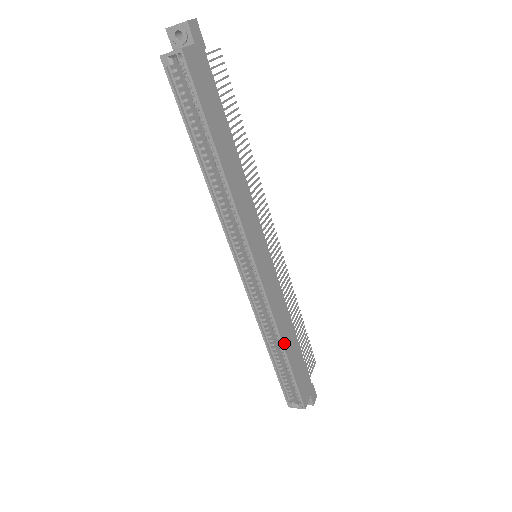
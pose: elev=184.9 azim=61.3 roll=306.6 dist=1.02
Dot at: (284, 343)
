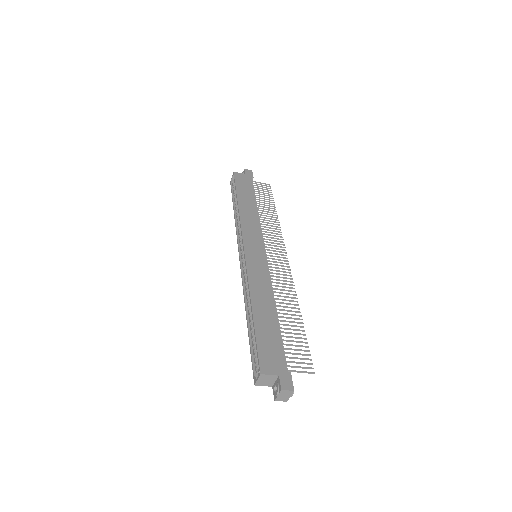
Dot at: (254, 303)
